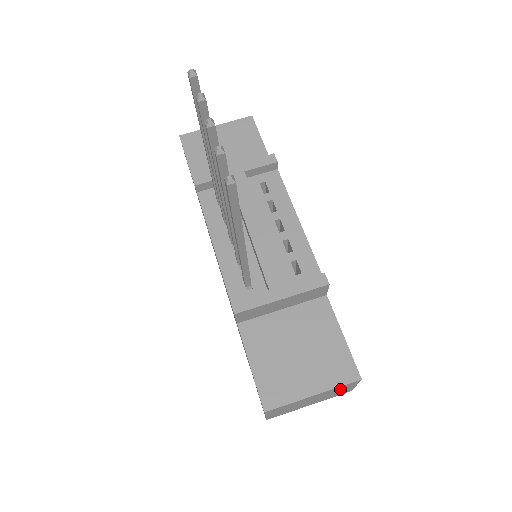
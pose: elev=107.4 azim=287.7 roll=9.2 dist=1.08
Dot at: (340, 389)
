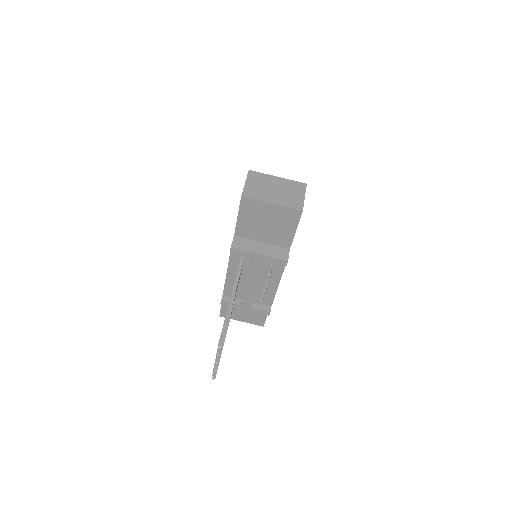
Dot at: occluded
